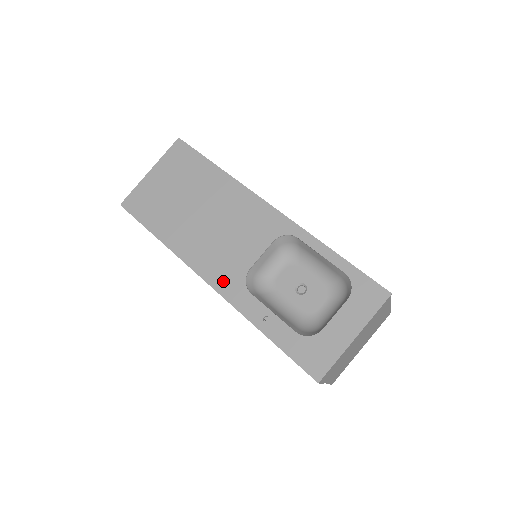
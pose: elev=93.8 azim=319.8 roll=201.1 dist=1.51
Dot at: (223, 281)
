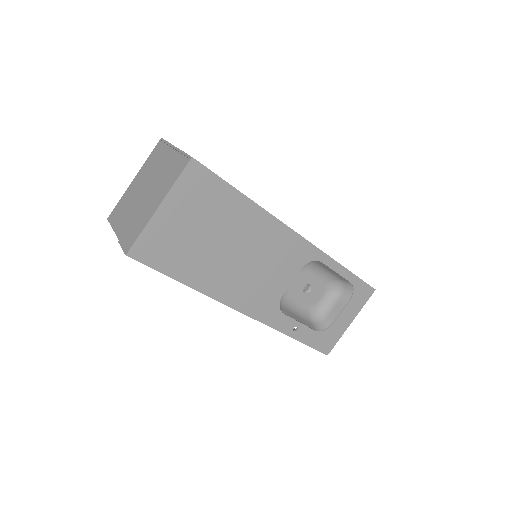
Dot at: (260, 310)
